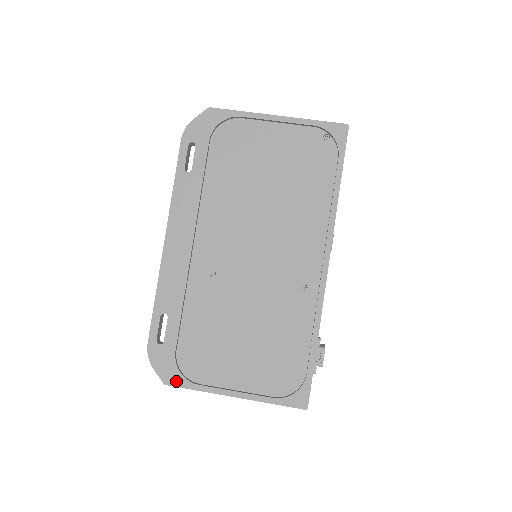
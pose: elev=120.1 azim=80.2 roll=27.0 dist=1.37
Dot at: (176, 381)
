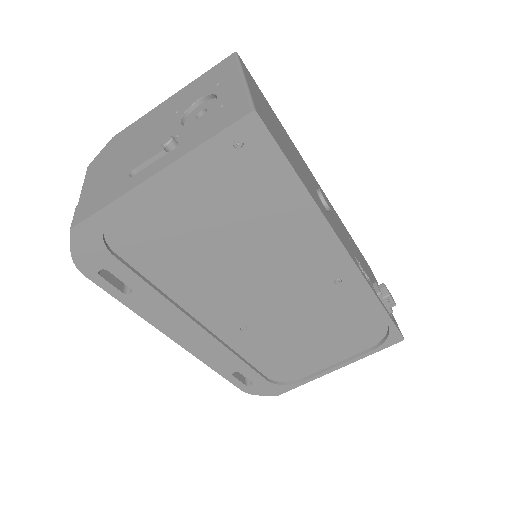
Dot at: (285, 390)
